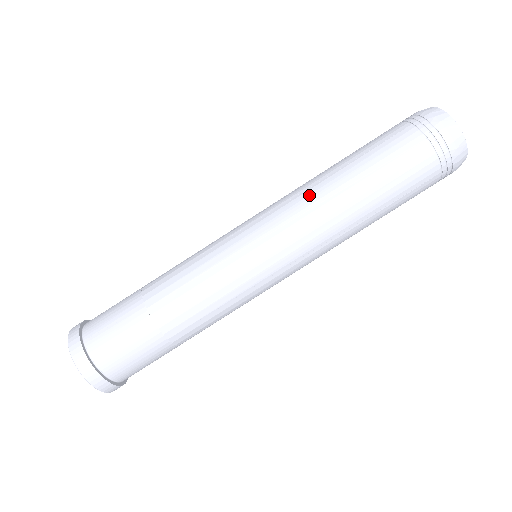
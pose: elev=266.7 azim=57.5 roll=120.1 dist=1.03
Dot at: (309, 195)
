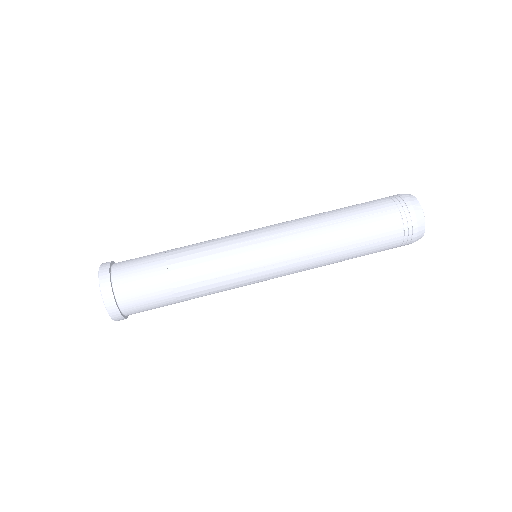
Dot at: (307, 221)
